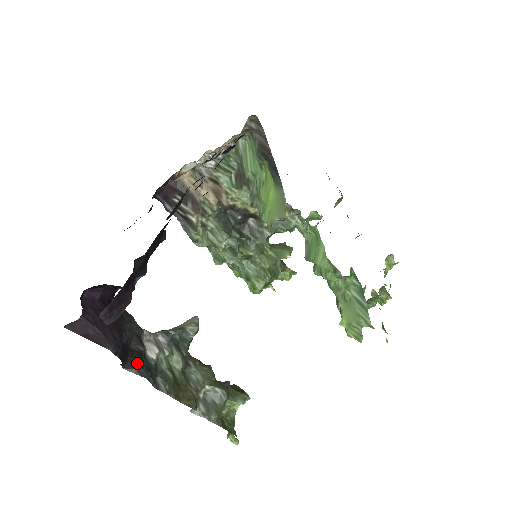
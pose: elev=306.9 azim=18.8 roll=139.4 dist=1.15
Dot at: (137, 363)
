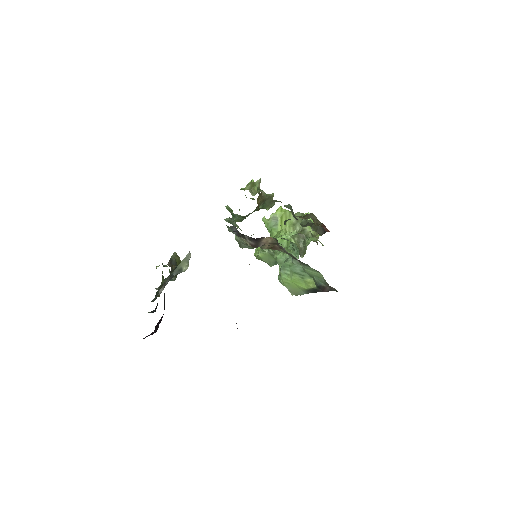
Dot at: occluded
